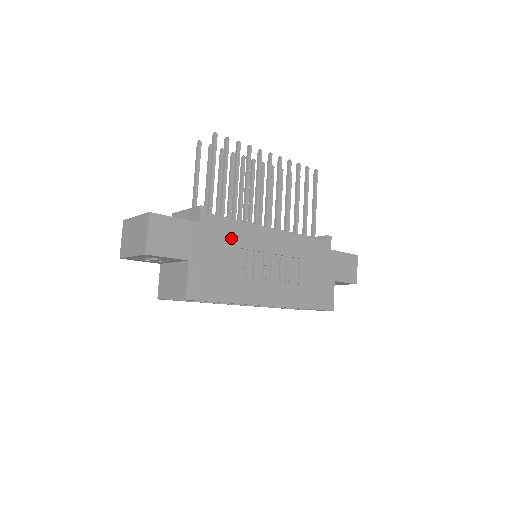
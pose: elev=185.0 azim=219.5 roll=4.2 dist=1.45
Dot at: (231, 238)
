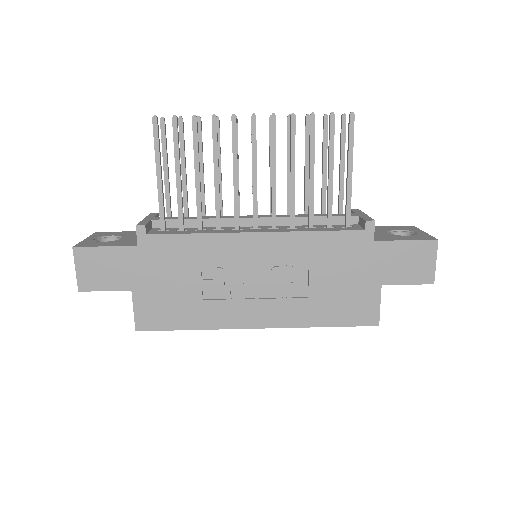
Dot at: (186, 256)
